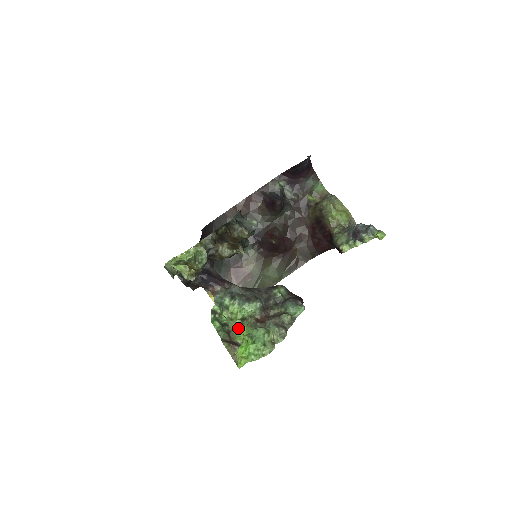
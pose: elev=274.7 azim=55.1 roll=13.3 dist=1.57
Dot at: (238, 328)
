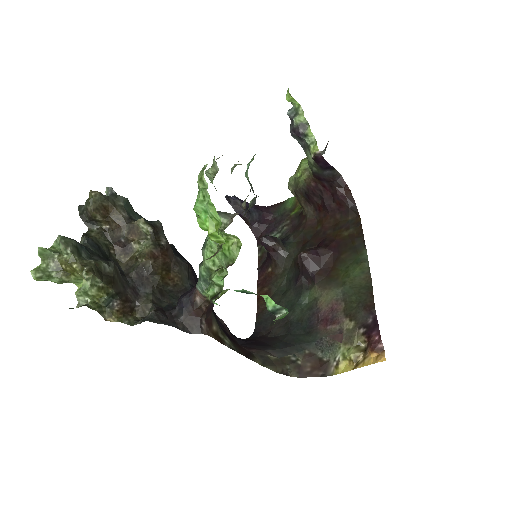
Dot at: (222, 252)
